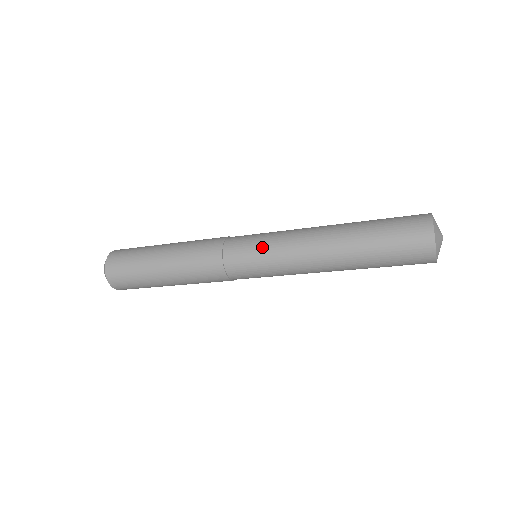
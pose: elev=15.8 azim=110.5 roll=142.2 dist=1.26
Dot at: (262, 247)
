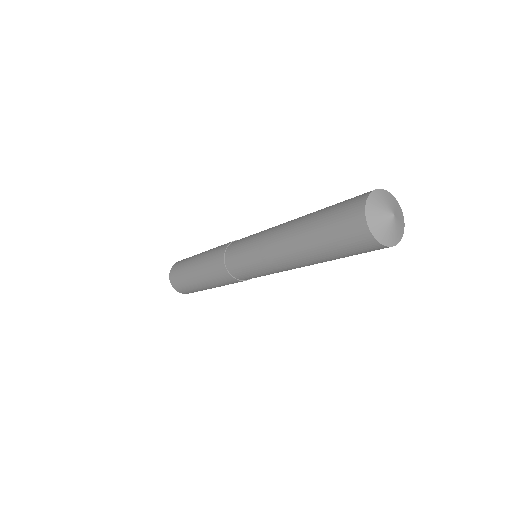
Dot at: (247, 243)
